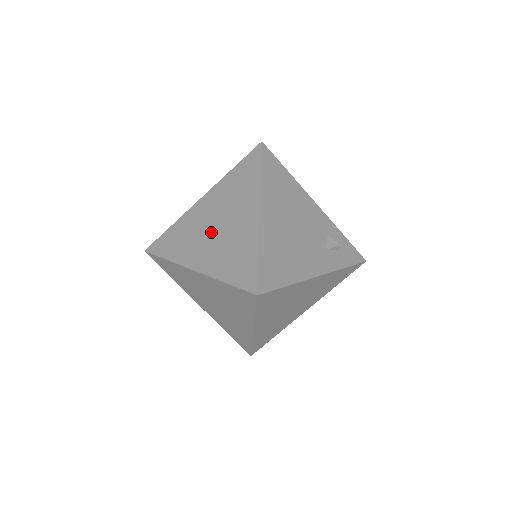
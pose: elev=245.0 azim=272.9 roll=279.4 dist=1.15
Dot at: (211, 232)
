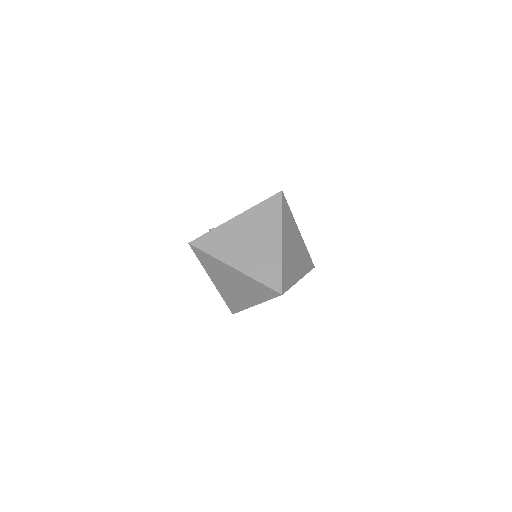
Dot at: (229, 284)
